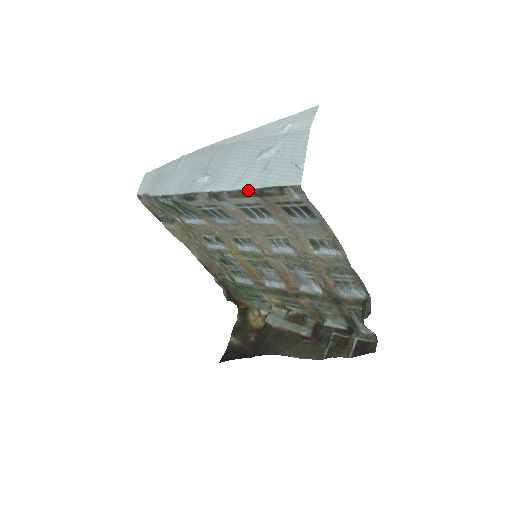
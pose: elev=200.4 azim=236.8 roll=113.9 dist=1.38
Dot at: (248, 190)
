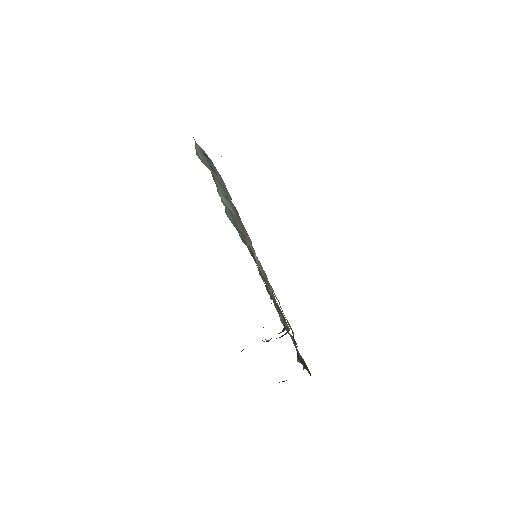
Dot at: occluded
